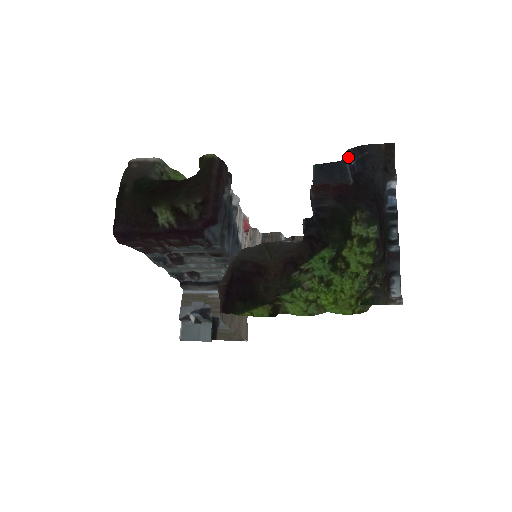
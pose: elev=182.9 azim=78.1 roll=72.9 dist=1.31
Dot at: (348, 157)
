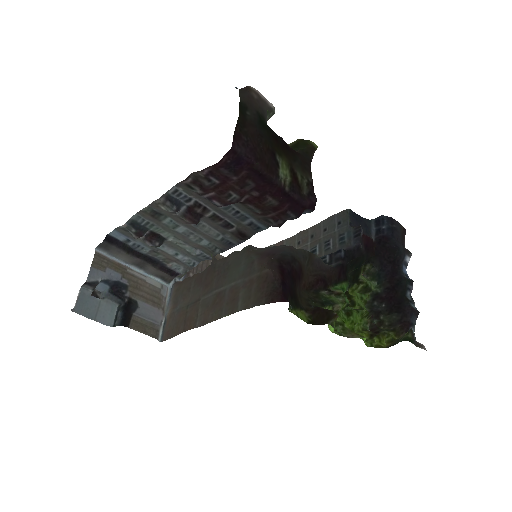
Dot at: (379, 220)
